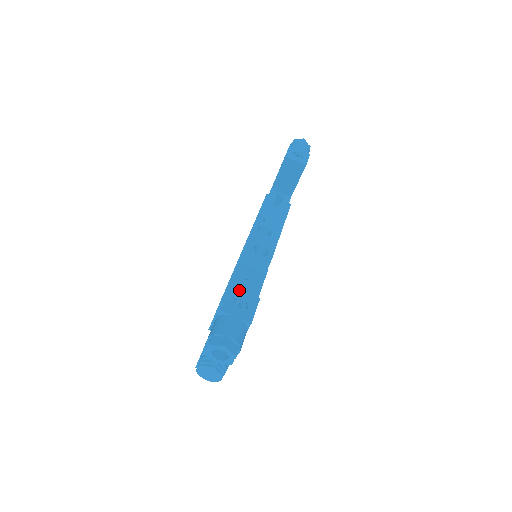
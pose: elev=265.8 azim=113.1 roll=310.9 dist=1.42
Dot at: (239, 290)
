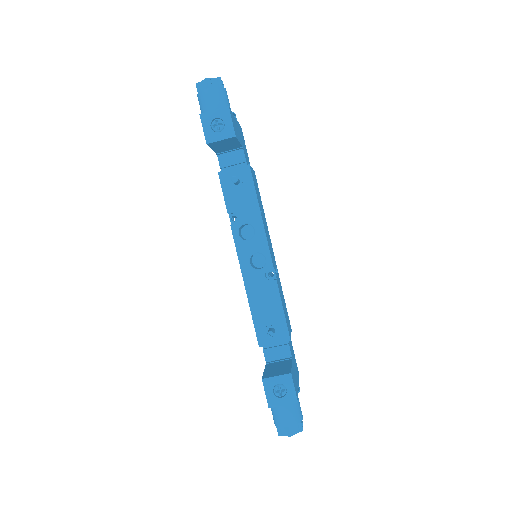
Dot at: (271, 378)
